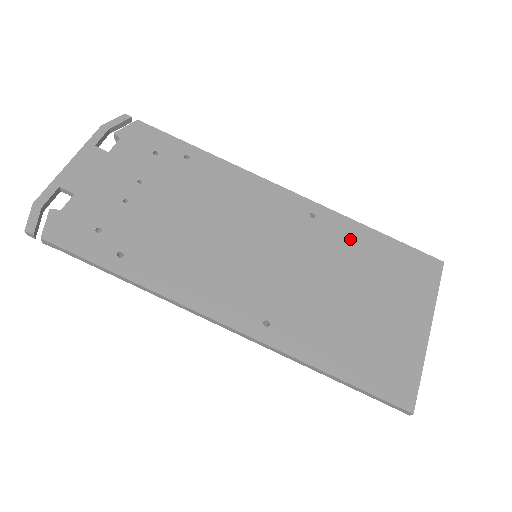
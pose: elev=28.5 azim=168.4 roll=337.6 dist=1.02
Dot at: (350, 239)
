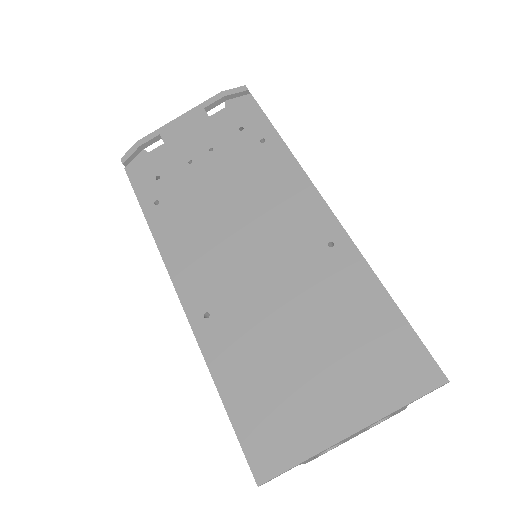
Dot at: (350, 289)
